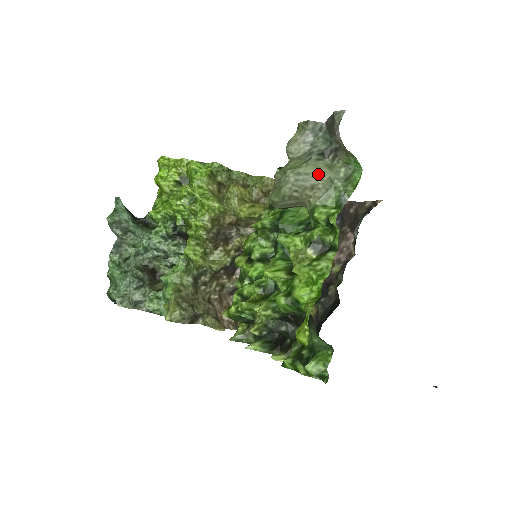
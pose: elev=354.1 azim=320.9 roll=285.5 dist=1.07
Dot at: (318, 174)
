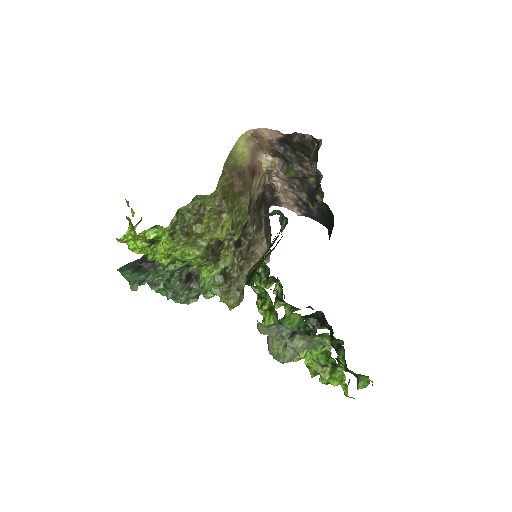
Dot at: (299, 349)
